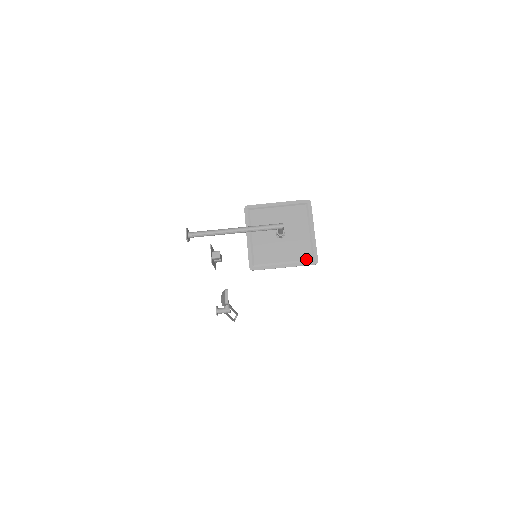
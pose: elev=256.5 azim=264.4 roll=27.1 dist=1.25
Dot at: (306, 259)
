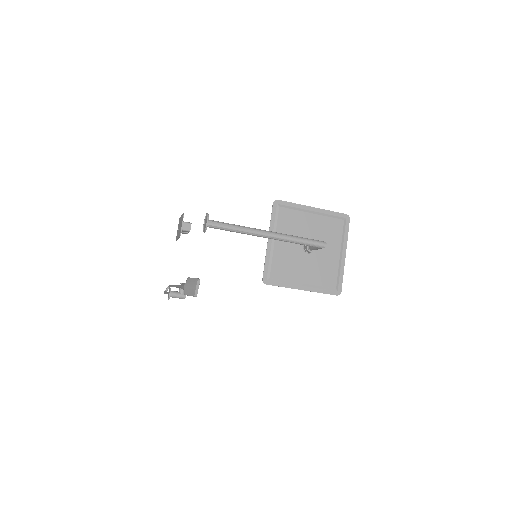
Dot at: (329, 286)
